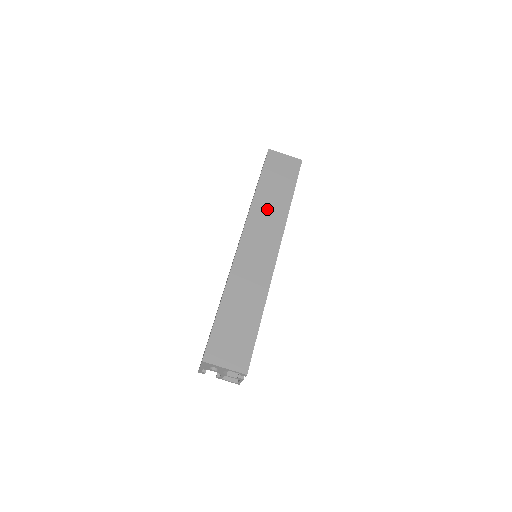
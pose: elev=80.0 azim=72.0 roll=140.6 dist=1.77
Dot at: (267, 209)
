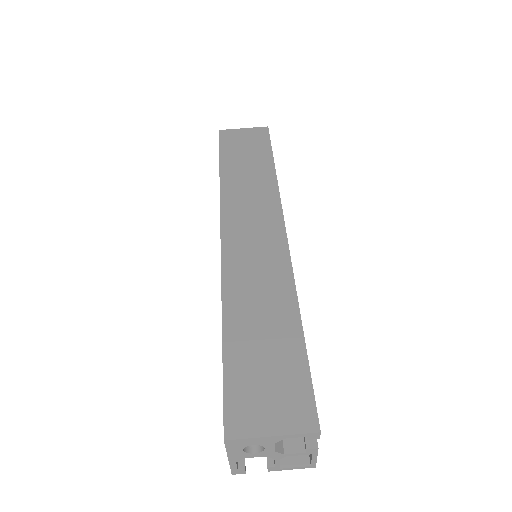
Dot at: (245, 188)
